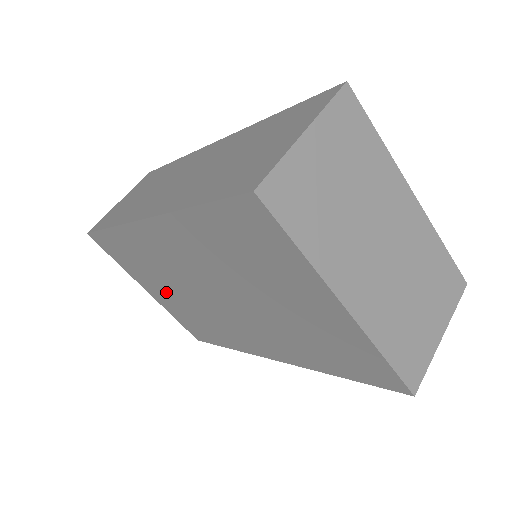
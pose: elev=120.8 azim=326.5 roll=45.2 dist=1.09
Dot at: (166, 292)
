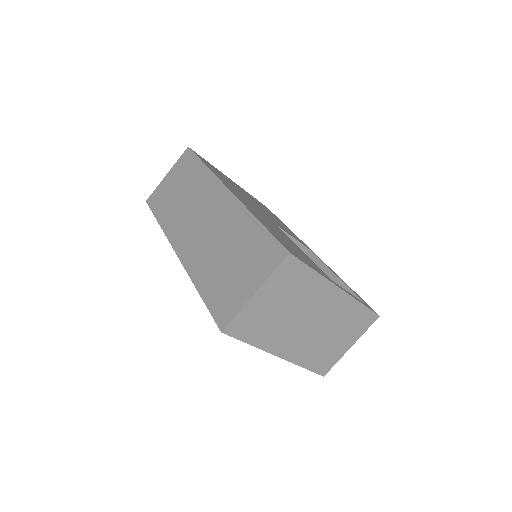
Dot at: occluded
